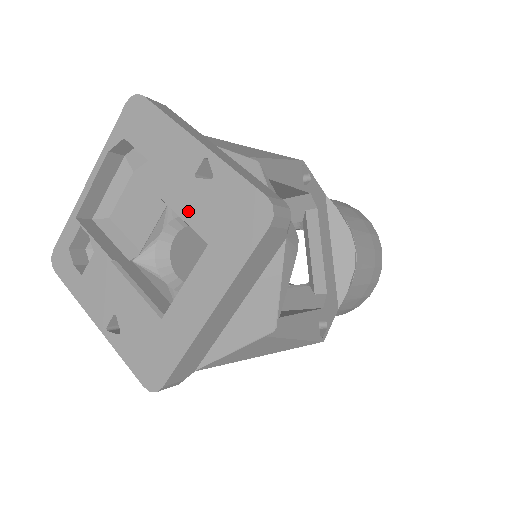
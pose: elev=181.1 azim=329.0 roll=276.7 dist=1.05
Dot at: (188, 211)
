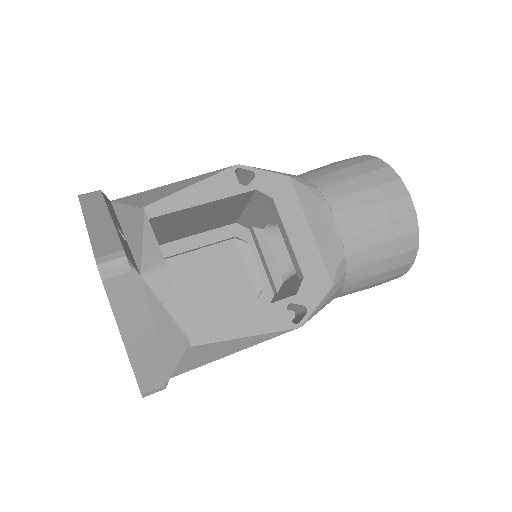
Dot at: occluded
